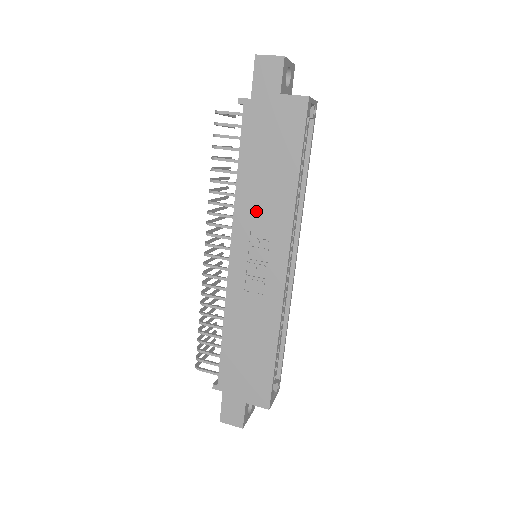
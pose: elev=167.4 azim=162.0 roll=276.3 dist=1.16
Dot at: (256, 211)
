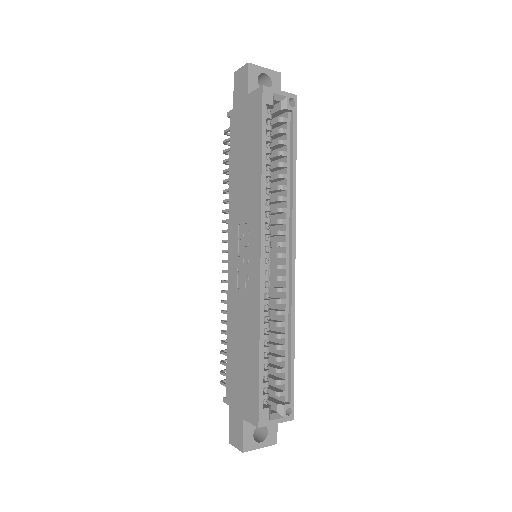
Dot at: (240, 205)
